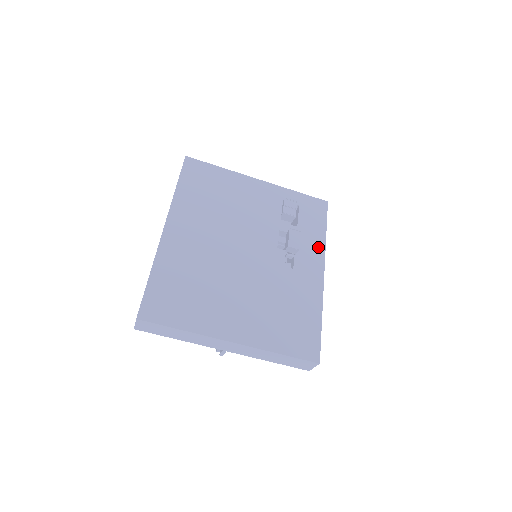
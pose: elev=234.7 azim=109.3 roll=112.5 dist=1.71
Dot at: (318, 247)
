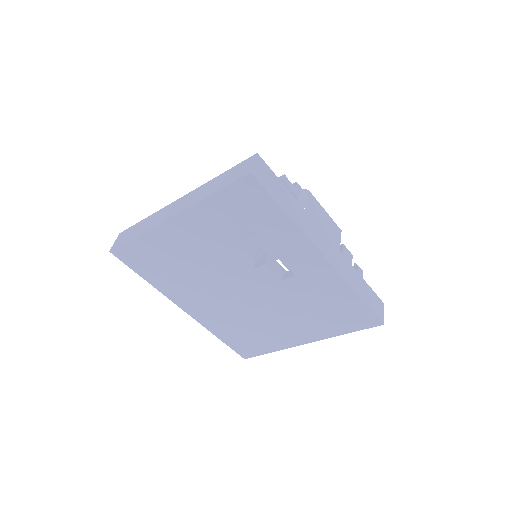
Dot at: (296, 239)
